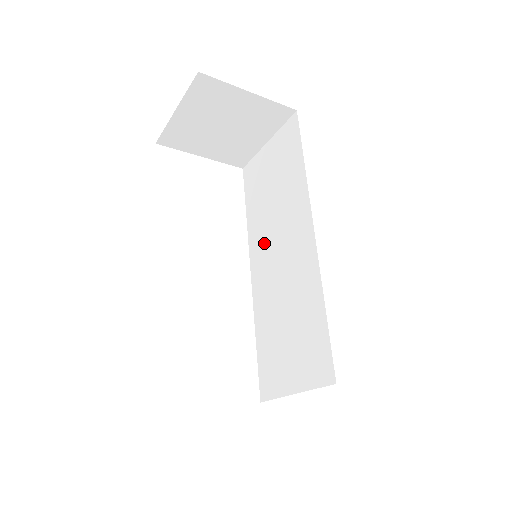
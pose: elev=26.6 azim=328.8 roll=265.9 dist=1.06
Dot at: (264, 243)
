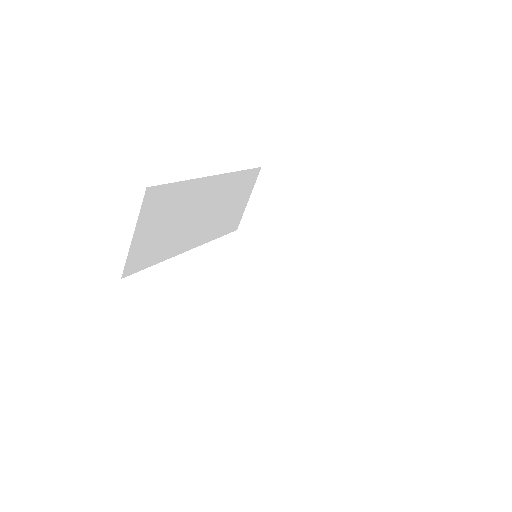
Dot at: occluded
